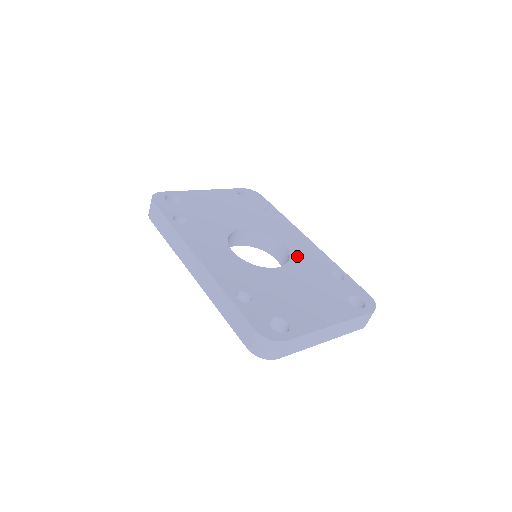
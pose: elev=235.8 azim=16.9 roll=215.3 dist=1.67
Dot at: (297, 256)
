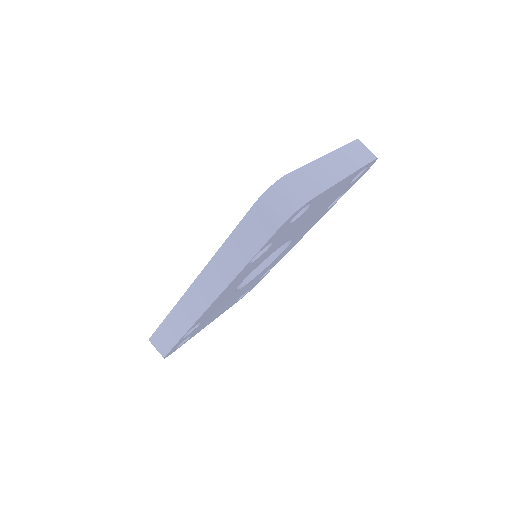
Dot at: occluded
